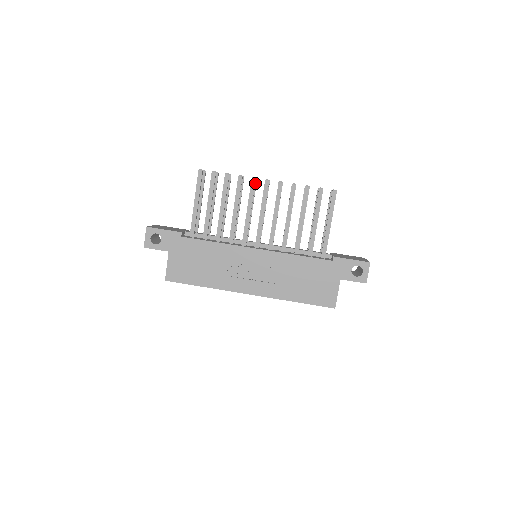
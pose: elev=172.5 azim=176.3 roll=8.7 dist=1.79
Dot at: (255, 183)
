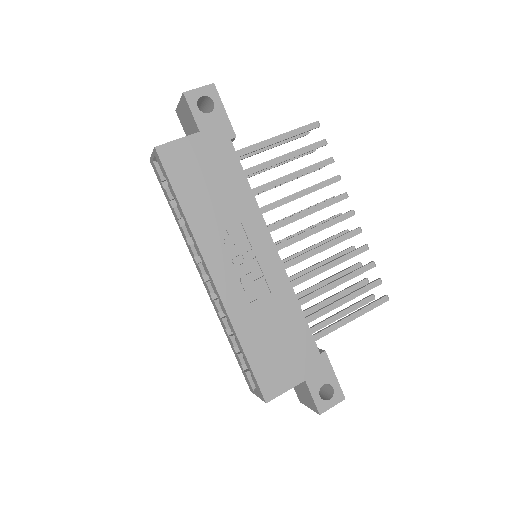
Dot at: occluded
